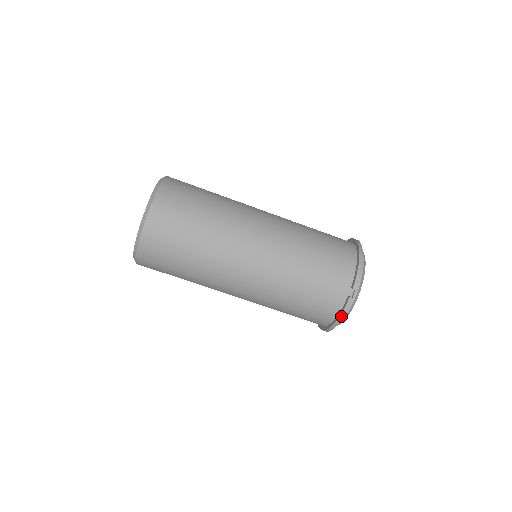
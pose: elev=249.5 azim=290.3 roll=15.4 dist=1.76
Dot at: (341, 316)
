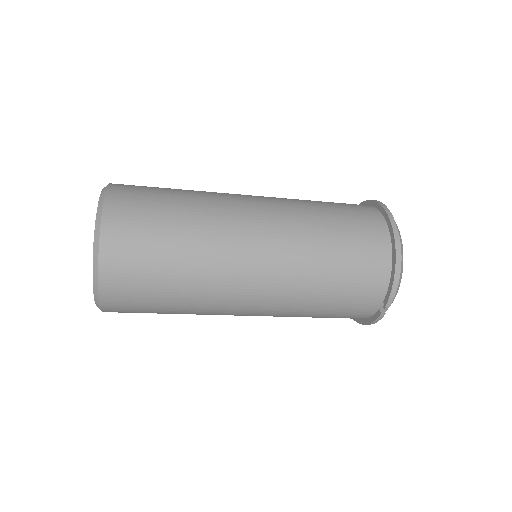
Dot at: (370, 324)
